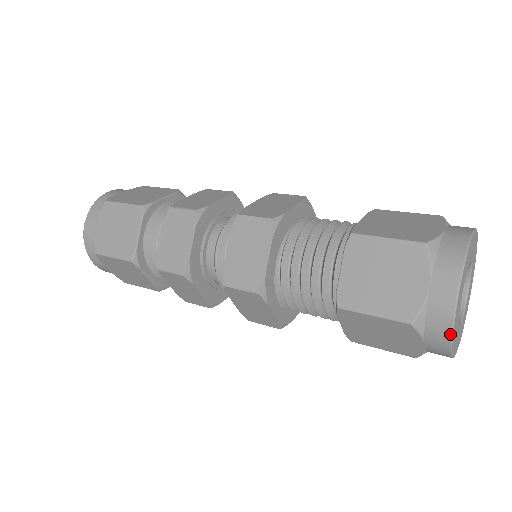
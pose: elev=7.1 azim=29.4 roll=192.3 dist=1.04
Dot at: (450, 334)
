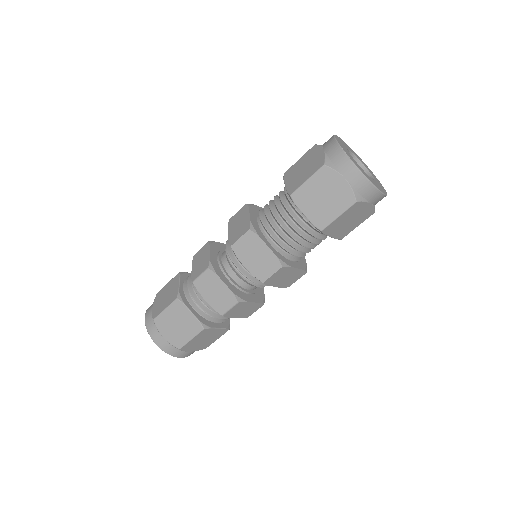
Dot at: (346, 156)
